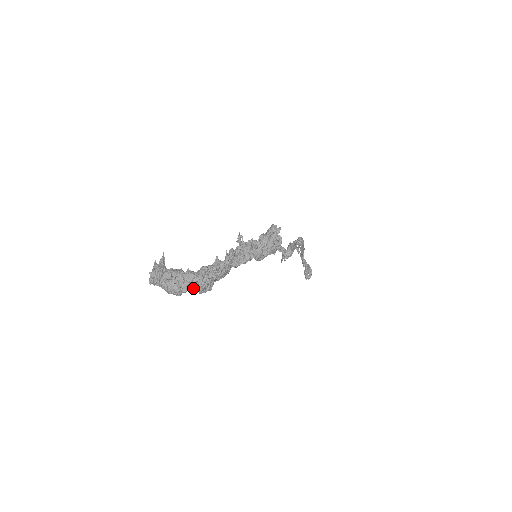
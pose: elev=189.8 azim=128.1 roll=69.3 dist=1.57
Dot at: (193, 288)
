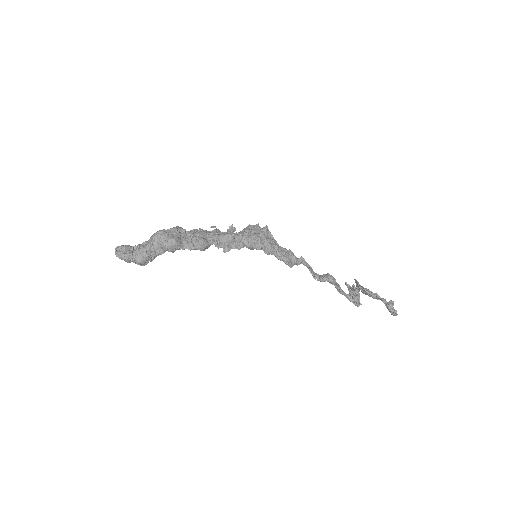
Dot at: (156, 243)
